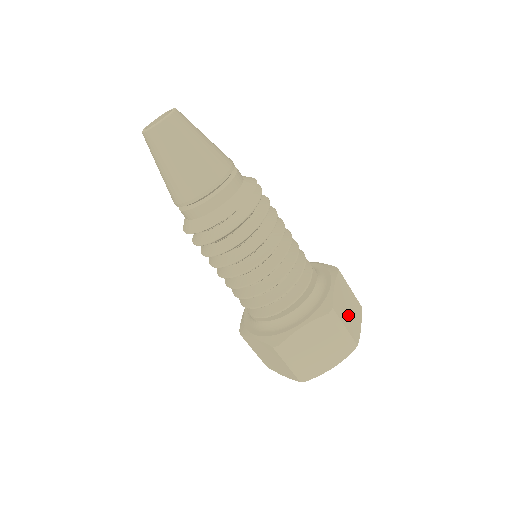
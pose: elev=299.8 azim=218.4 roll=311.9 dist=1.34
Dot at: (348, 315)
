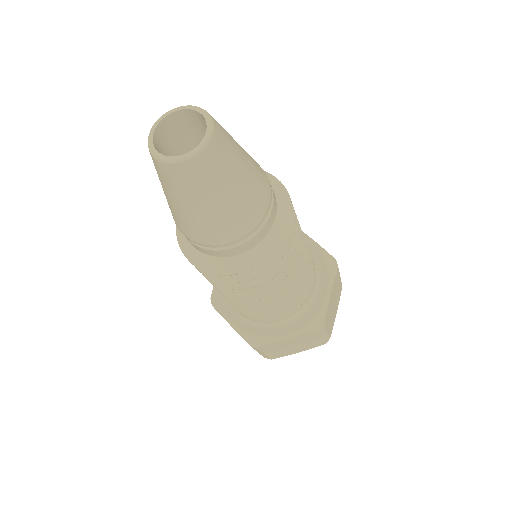
Dot at: occluded
